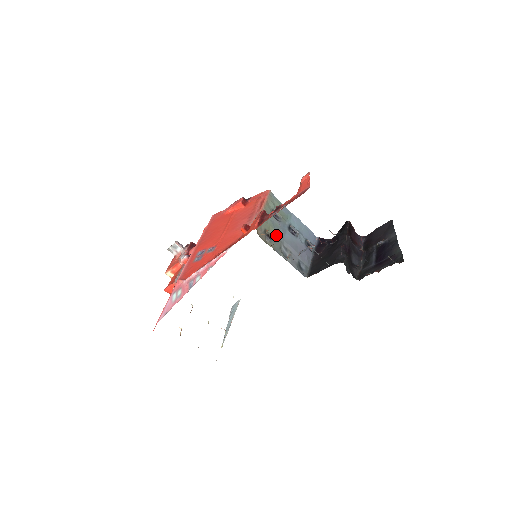
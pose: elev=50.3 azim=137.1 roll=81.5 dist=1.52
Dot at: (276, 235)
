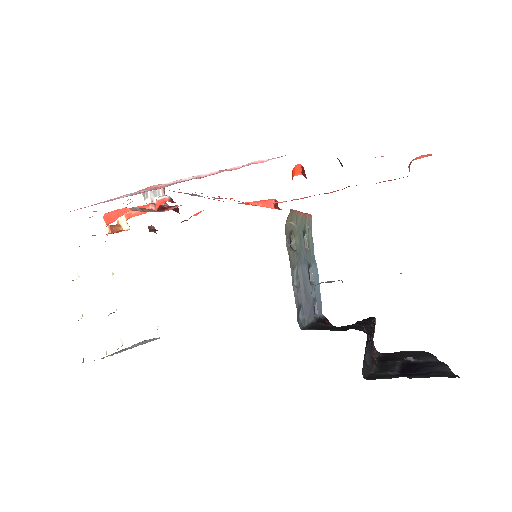
Dot at: (298, 251)
